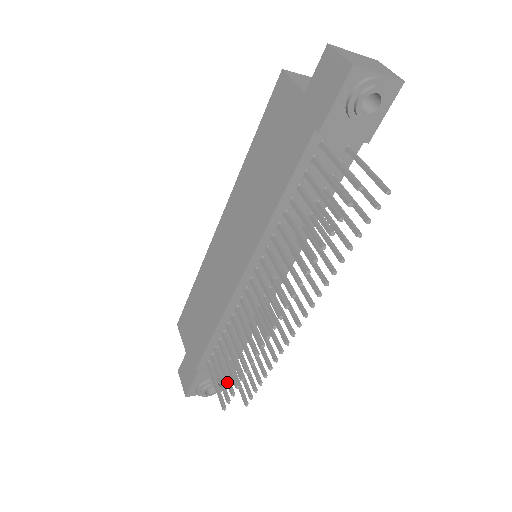
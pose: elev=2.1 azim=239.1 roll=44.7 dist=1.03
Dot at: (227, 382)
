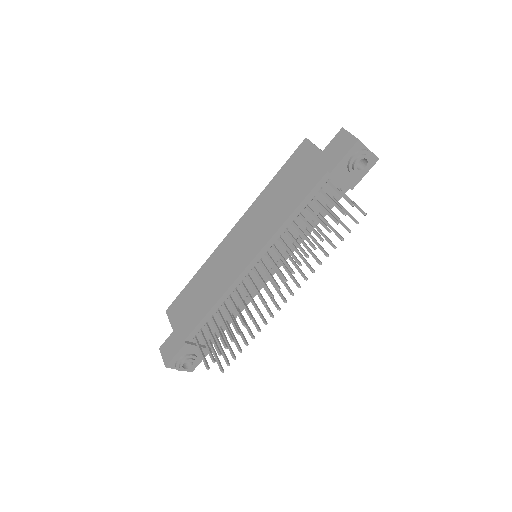
Dot at: (216, 346)
